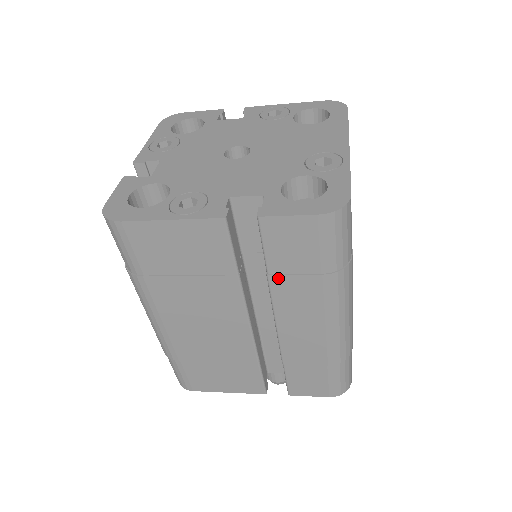
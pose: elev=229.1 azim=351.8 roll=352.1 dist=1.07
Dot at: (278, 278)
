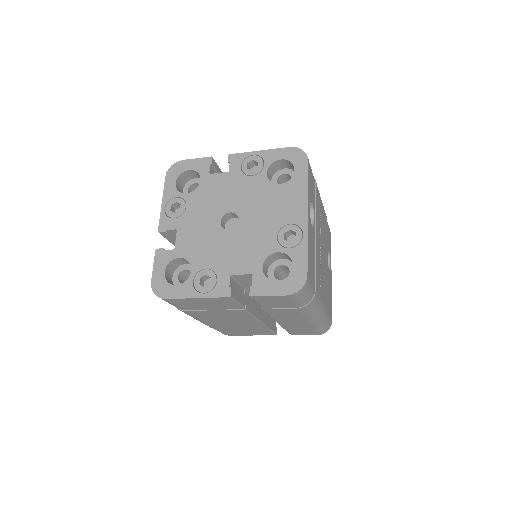
Dot at: (270, 310)
